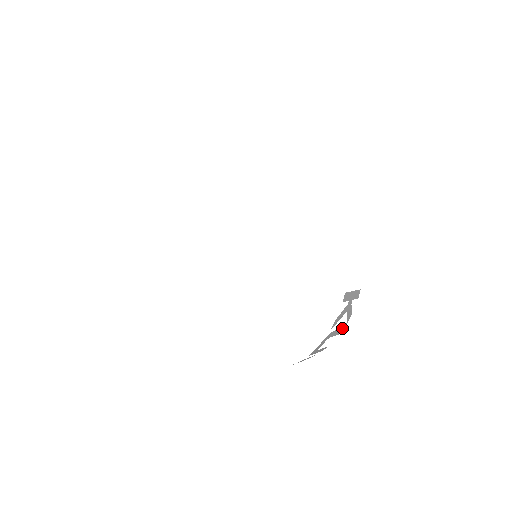
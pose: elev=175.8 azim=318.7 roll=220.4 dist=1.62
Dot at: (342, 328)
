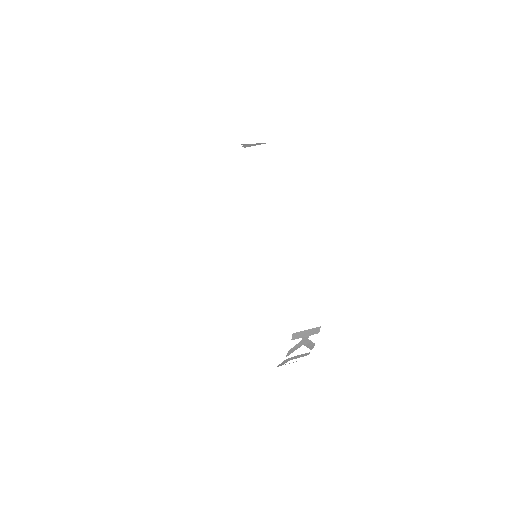
Dot at: occluded
